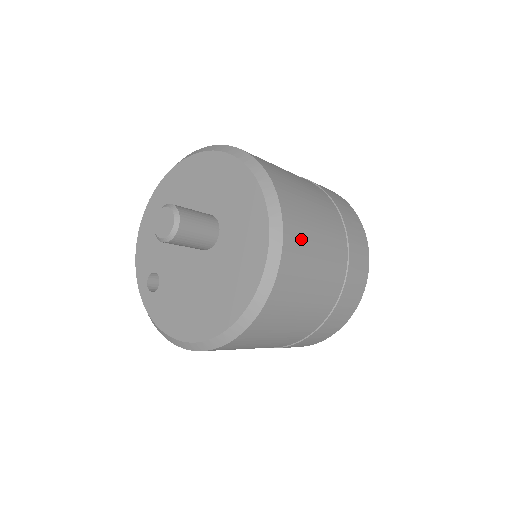
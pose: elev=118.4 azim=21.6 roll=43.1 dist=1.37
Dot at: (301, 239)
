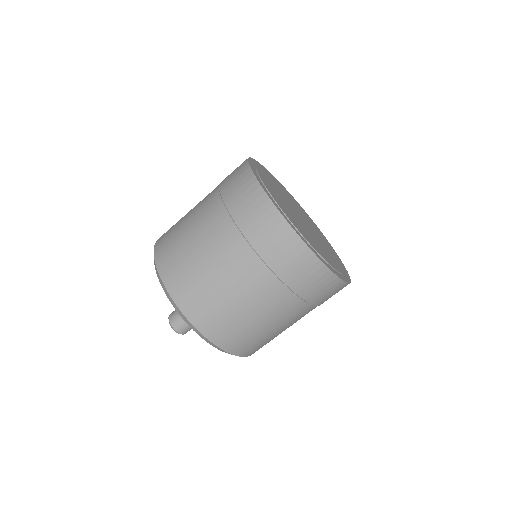
Dot at: (245, 340)
